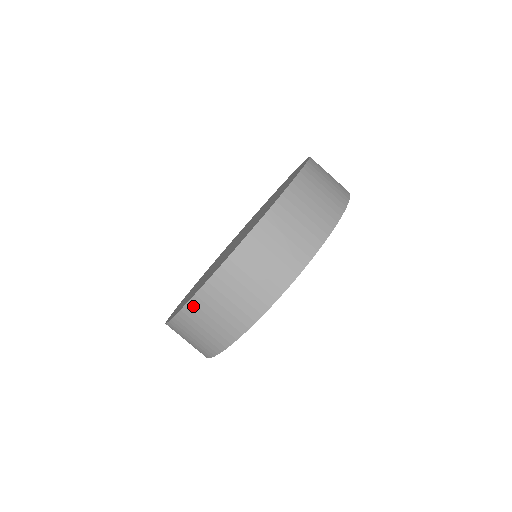
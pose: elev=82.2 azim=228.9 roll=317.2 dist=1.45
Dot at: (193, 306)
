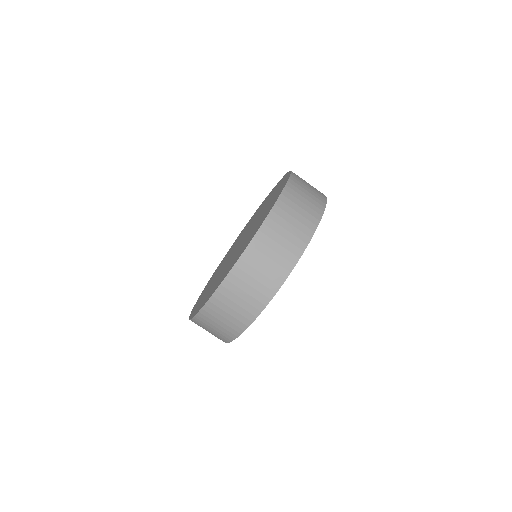
Dot at: (208, 309)
